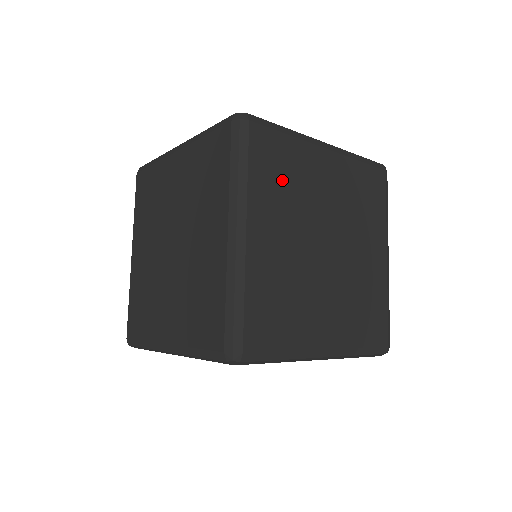
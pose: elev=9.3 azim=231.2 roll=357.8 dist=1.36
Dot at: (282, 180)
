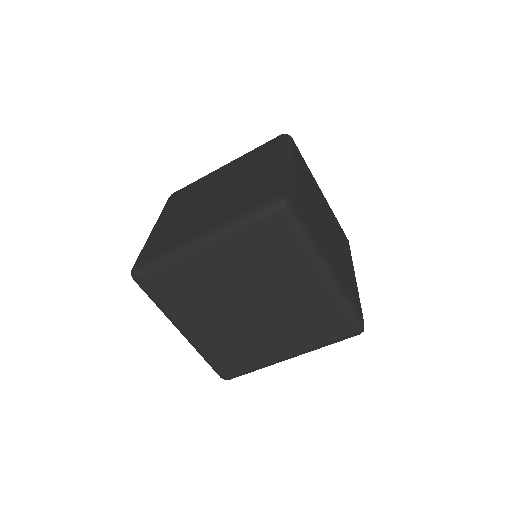
Dot at: (309, 215)
